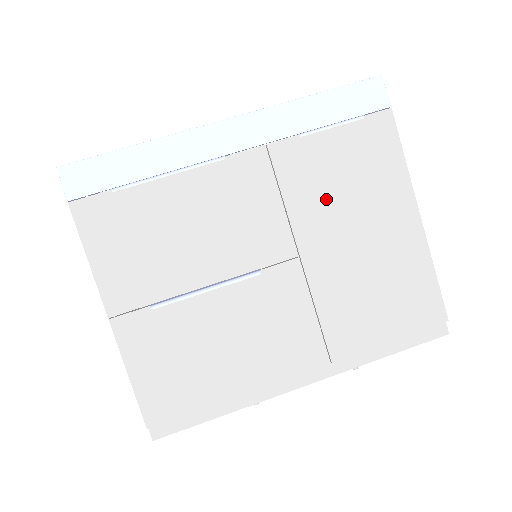
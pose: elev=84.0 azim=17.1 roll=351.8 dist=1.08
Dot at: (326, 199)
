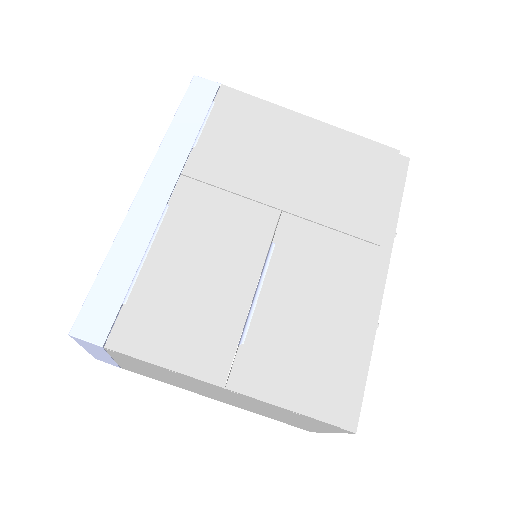
Dot at: (252, 164)
